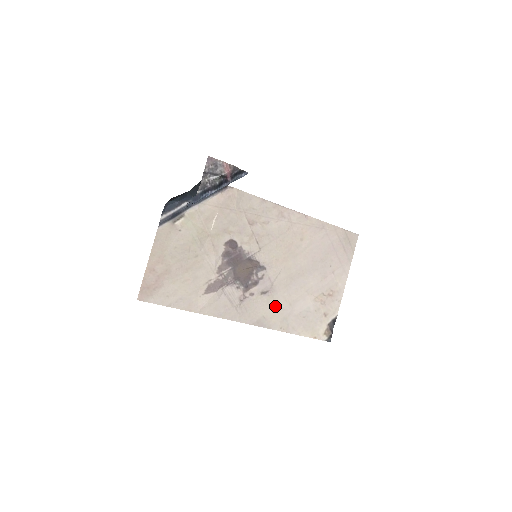
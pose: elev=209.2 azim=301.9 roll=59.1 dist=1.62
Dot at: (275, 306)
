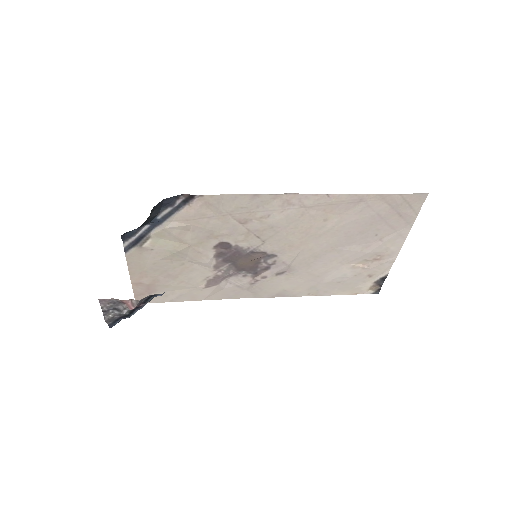
Dot at: (297, 280)
